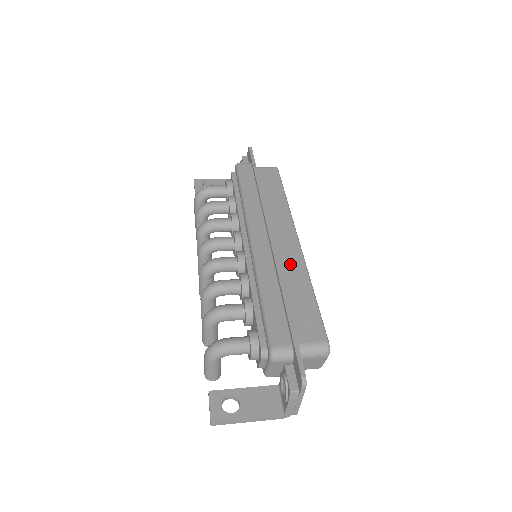
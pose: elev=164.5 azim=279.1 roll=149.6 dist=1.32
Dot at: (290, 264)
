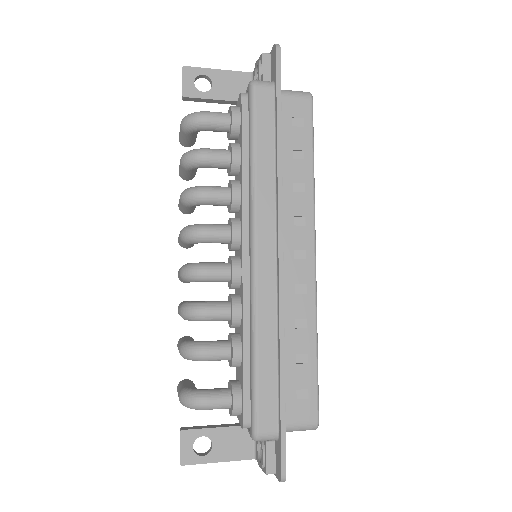
Dot at: (297, 302)
